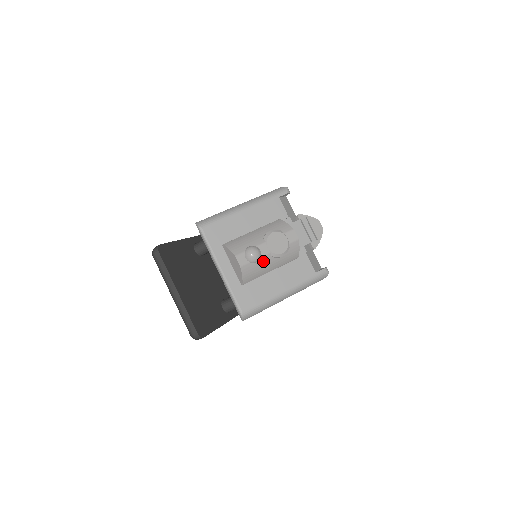
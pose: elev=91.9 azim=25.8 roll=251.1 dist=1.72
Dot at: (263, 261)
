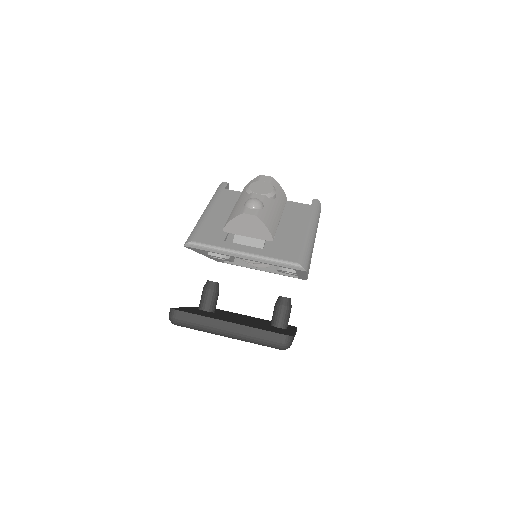
Dot at: (267, 205)
